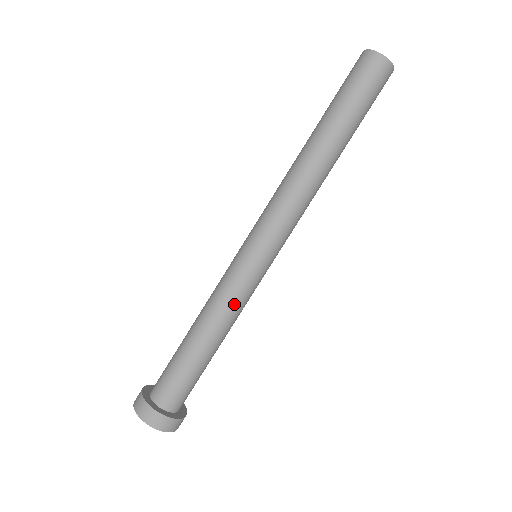
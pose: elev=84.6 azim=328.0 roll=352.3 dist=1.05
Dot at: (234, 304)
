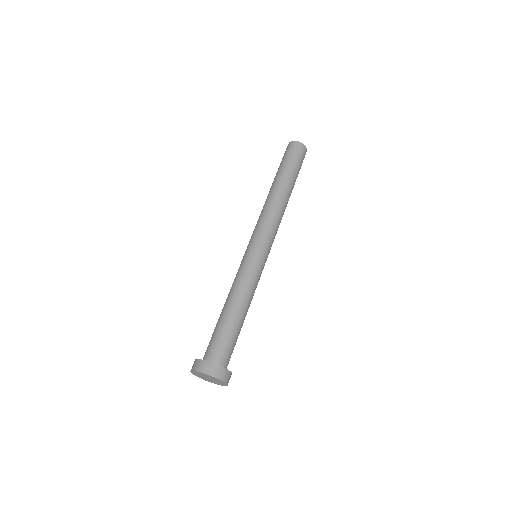
Dot at: (251, 283)
